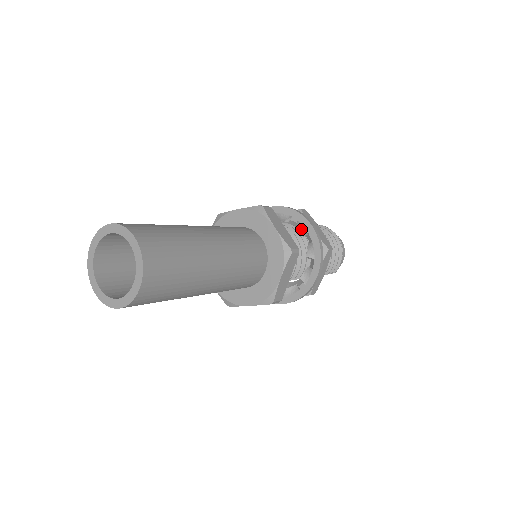
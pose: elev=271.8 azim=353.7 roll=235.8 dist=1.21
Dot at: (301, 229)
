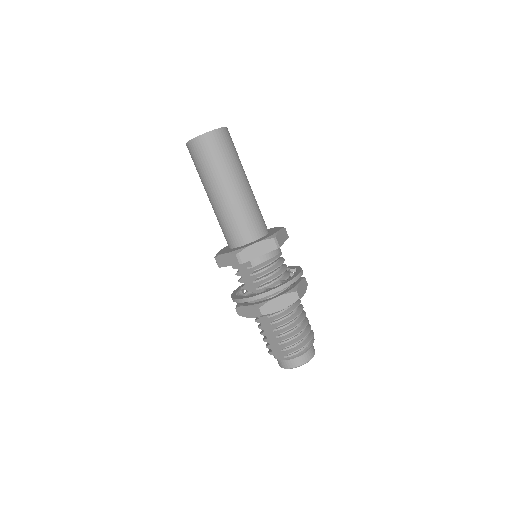
Dot at: occluded
